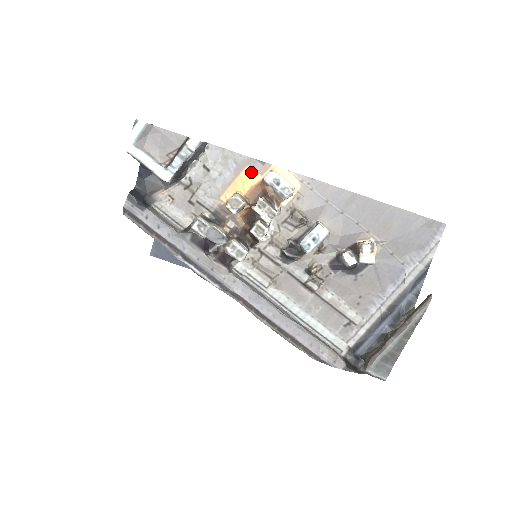
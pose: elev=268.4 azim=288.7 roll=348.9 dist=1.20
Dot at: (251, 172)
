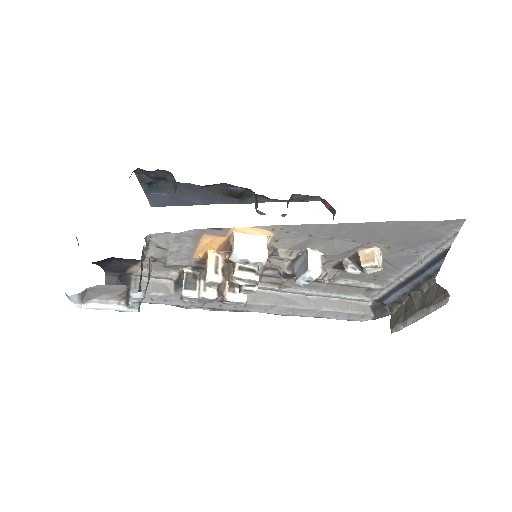
Dot at: (211, 238)
